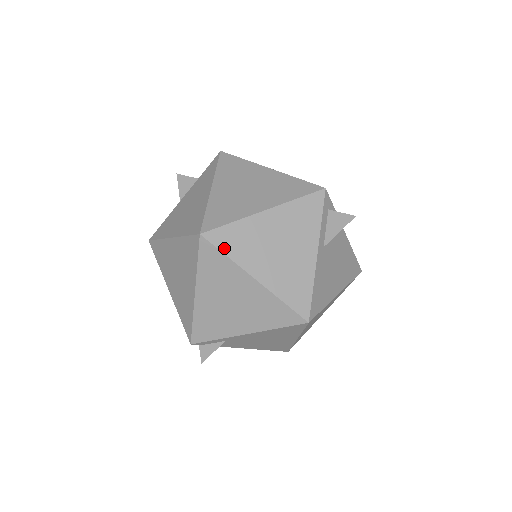
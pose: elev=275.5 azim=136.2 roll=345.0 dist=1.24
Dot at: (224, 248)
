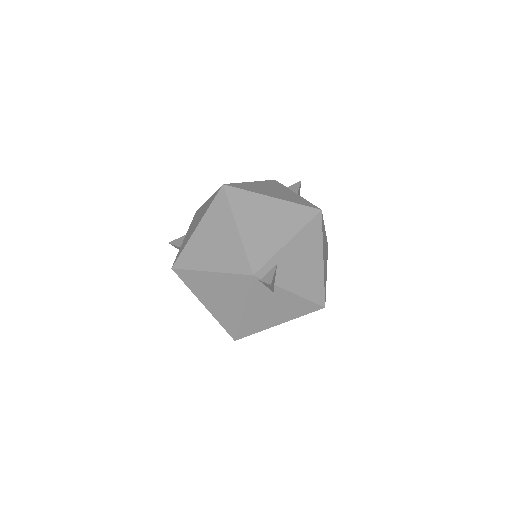
Dot at: (242, 188)
